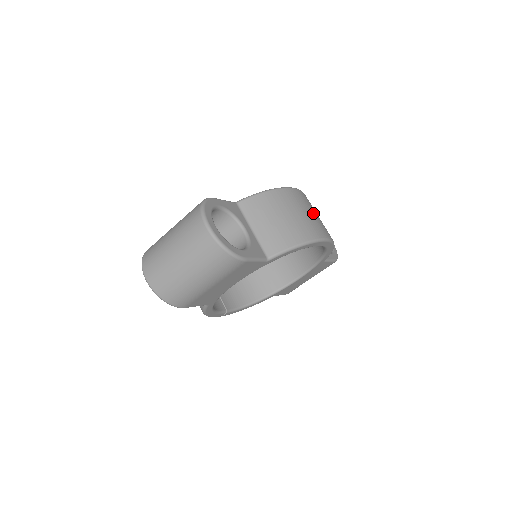
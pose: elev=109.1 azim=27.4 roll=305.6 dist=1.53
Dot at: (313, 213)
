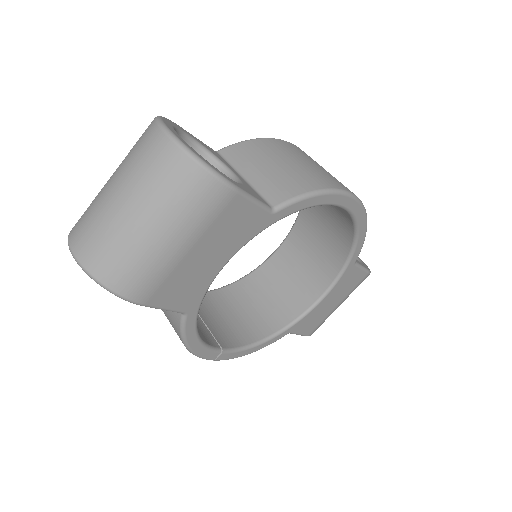
Dot at: occluded
